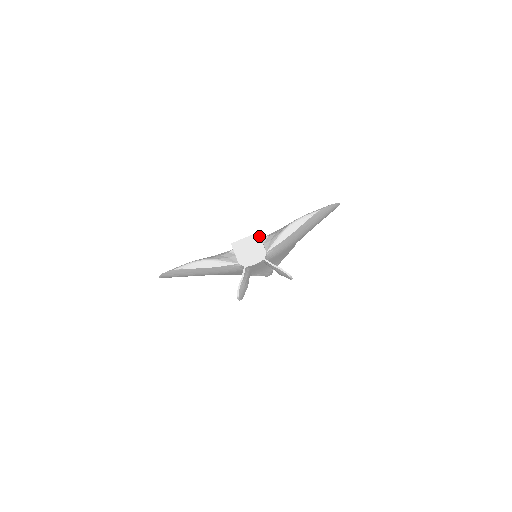
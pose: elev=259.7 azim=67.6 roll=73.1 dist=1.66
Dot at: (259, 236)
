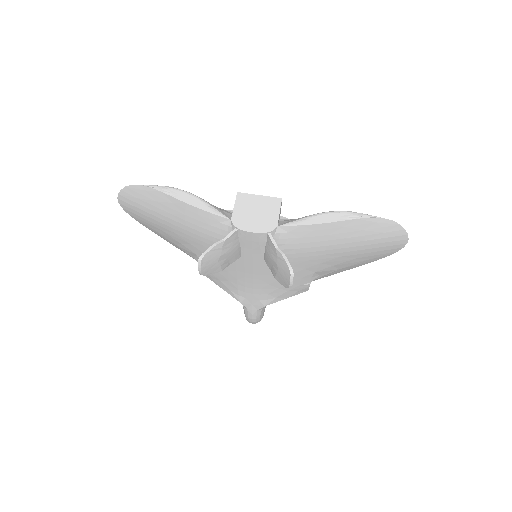
Dot at: (280, 203)
